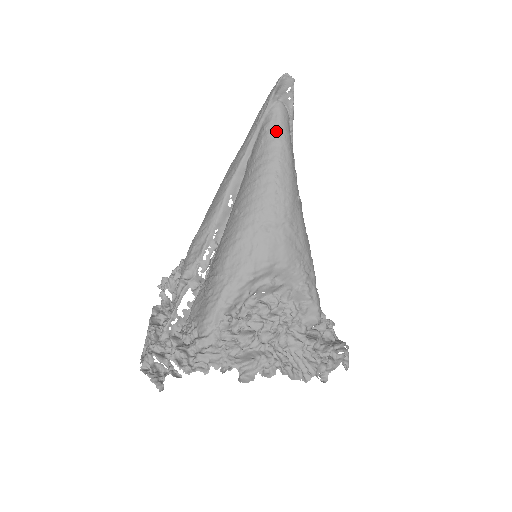
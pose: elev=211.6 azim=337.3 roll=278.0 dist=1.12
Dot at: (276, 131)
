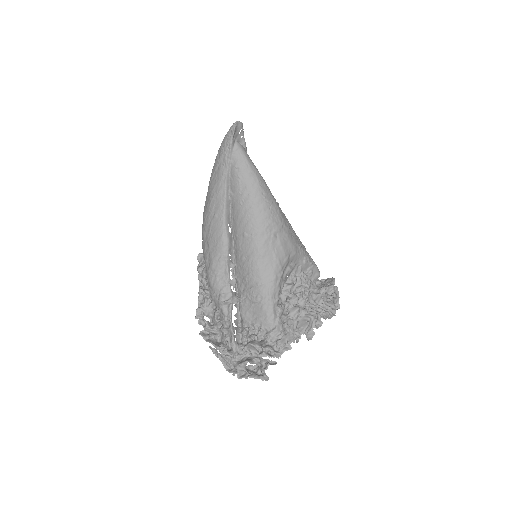
Dot at: (247, 165)
